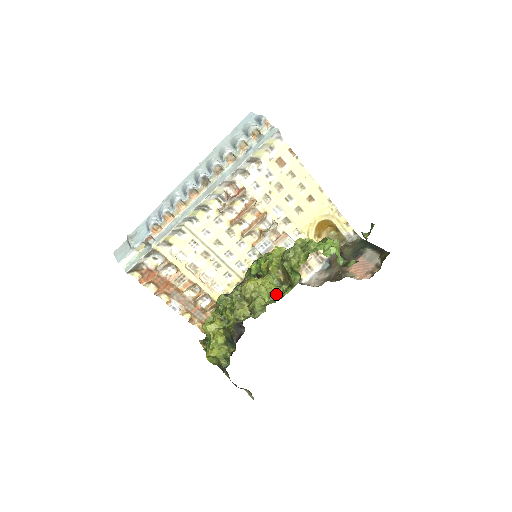
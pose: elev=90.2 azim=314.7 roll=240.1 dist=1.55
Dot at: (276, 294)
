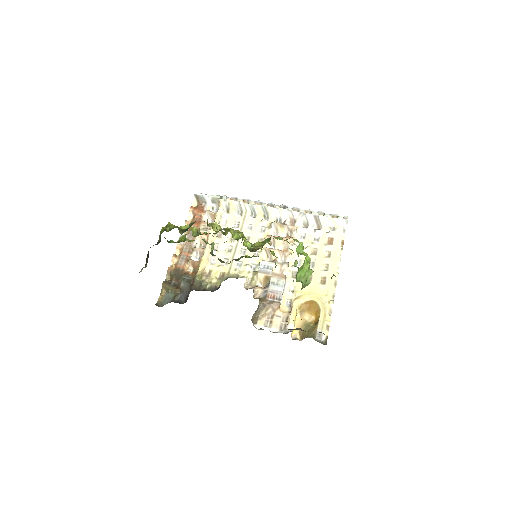
Dot at: (244, 237)
